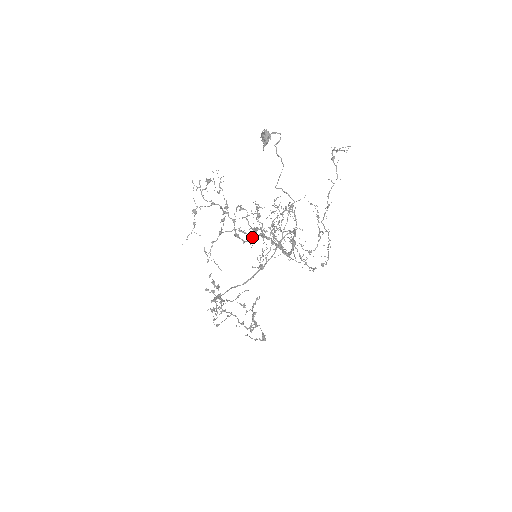
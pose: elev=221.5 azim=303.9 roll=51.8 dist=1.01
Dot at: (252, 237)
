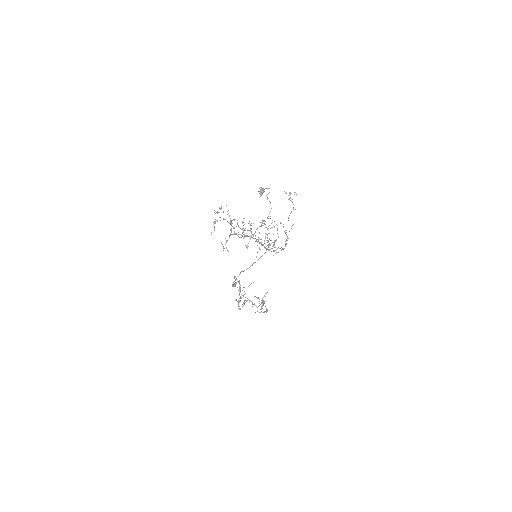
Dot at: occluded
